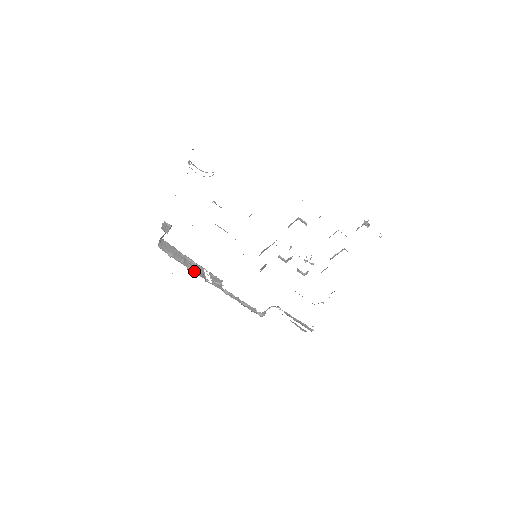
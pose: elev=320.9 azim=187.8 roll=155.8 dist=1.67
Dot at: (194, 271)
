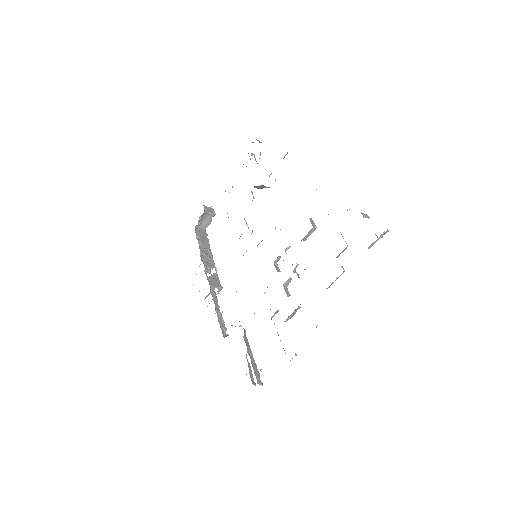
Dot at: (202, 256)
